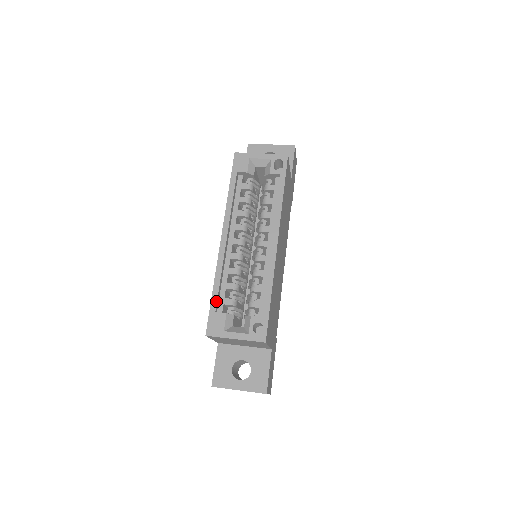
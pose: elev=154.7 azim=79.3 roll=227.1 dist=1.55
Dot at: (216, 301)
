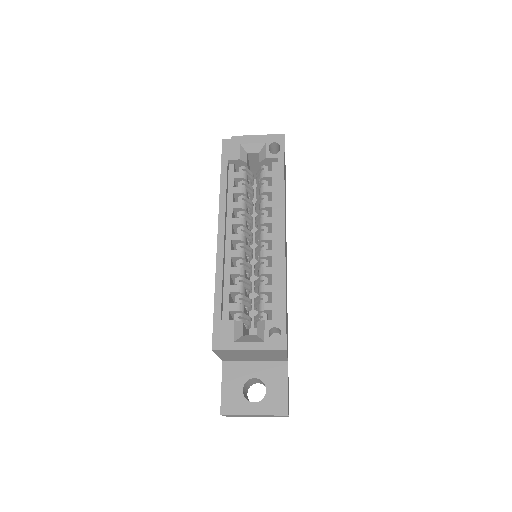
Dot at: (220, 307)
